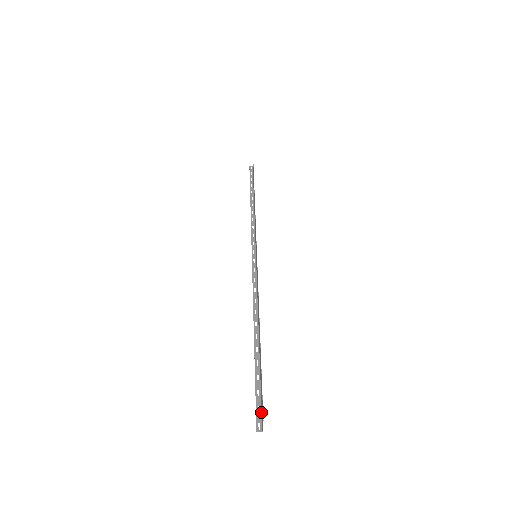
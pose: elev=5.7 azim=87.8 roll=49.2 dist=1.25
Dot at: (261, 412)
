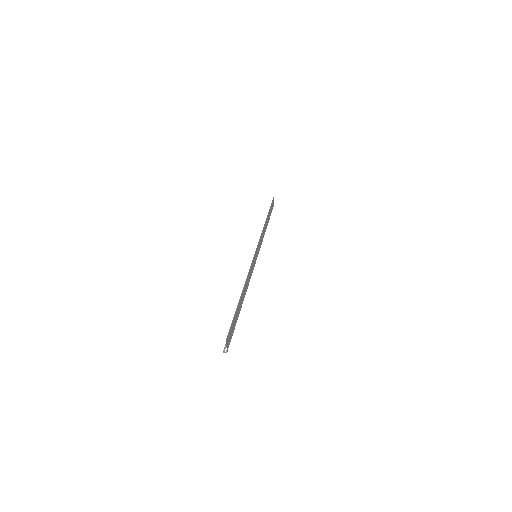
Dot at: occluded
